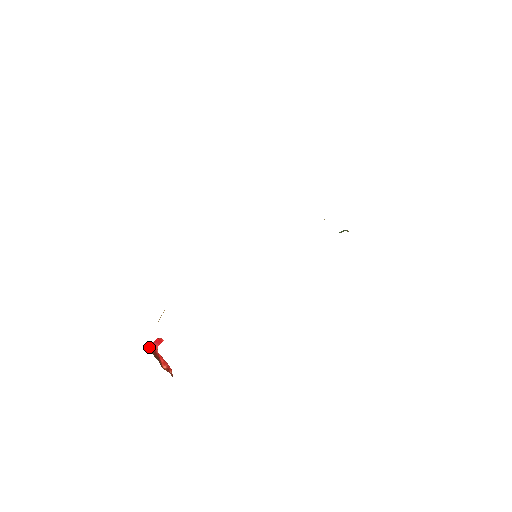
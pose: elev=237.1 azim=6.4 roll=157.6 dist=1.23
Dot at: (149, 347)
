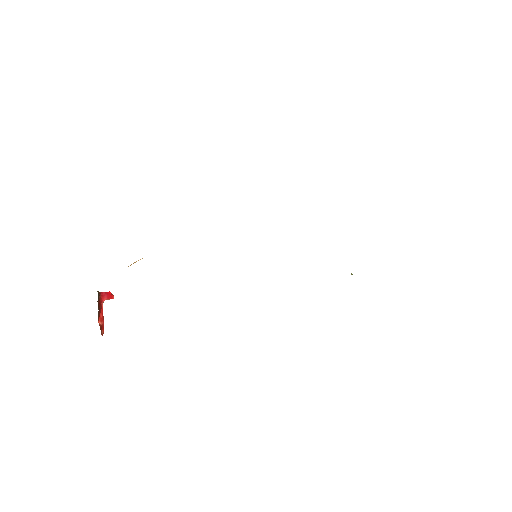
Dot at: (98, 292)
